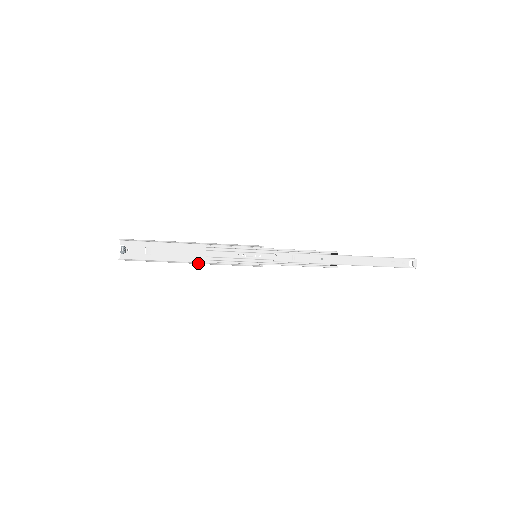
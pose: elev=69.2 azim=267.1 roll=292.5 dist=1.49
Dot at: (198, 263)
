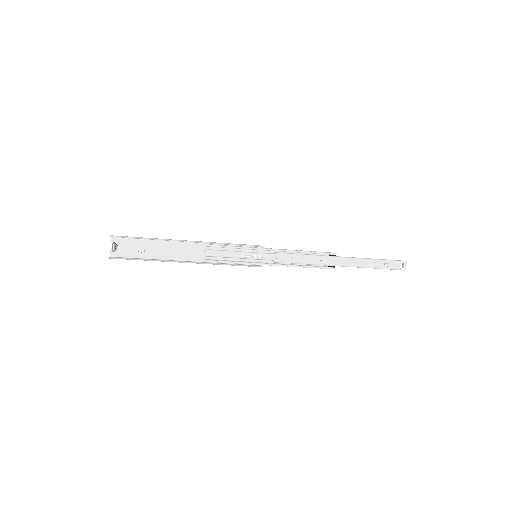
Dot at: (196, 263)
